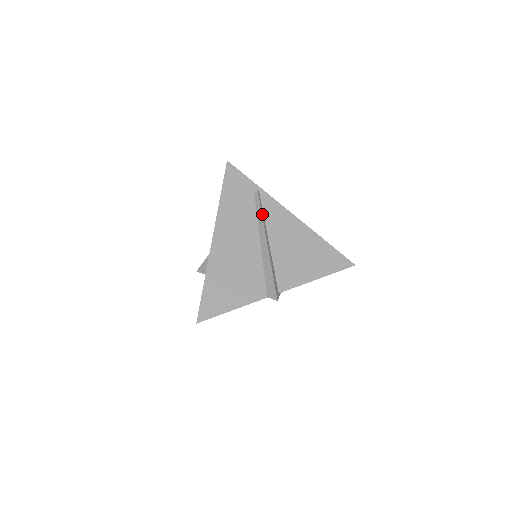
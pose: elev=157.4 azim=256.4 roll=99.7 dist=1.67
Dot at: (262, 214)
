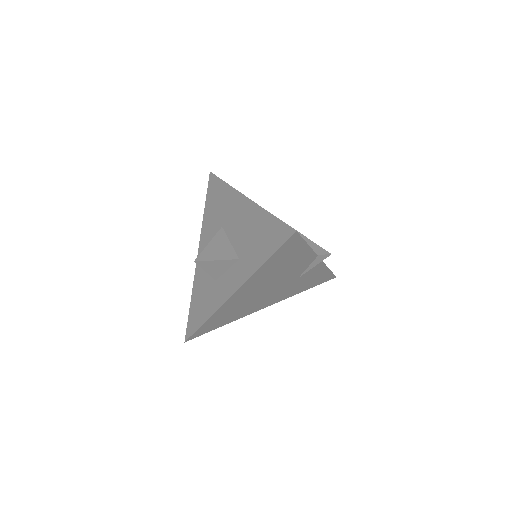
Dot at: occluded
